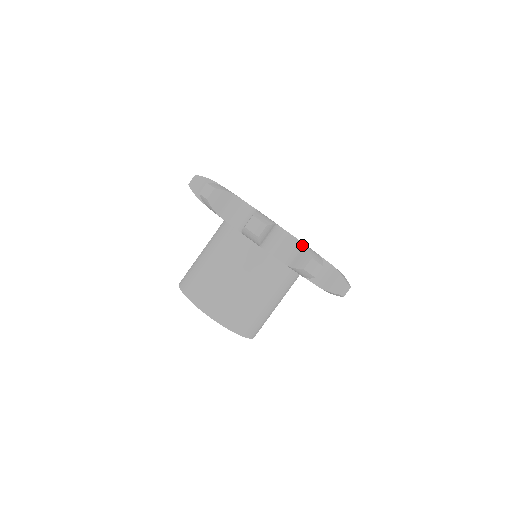
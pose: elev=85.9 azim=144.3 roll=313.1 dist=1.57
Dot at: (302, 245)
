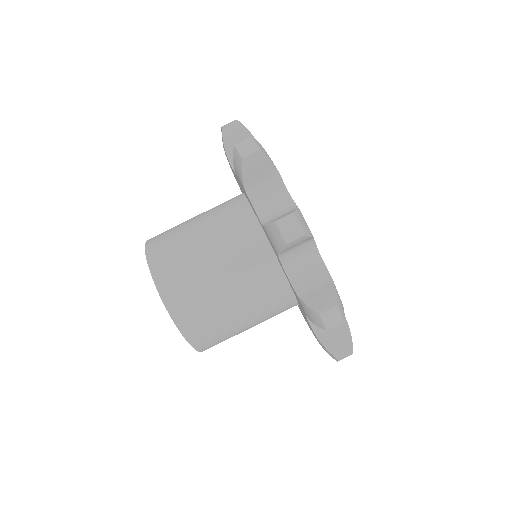
Dot at: (330, 280)
